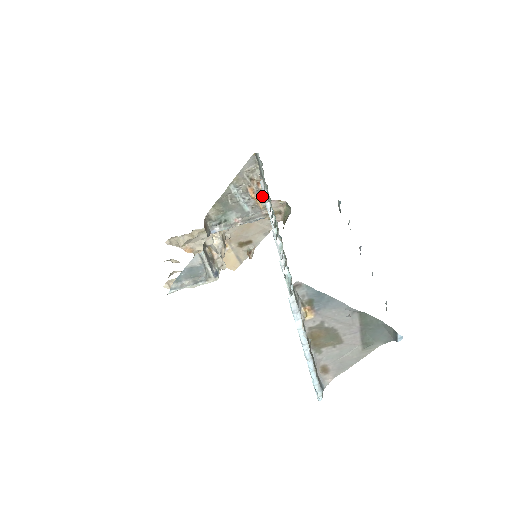
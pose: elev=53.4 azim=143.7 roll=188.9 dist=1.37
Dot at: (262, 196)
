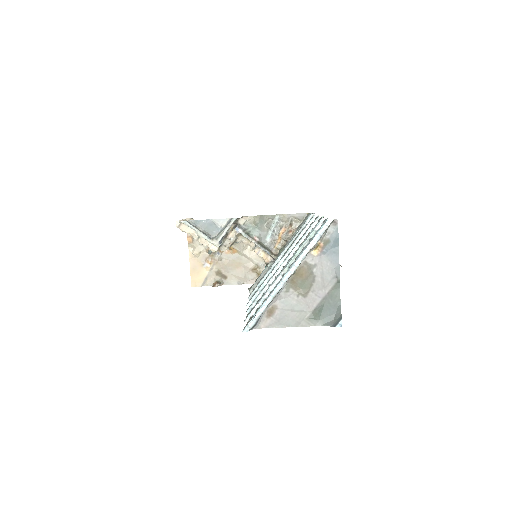
Dot at: (284, 240)
